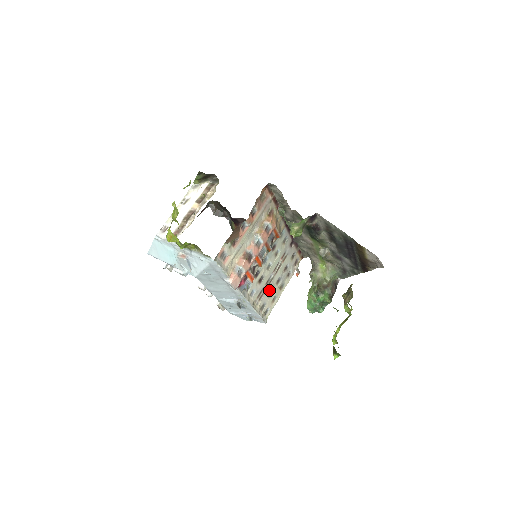
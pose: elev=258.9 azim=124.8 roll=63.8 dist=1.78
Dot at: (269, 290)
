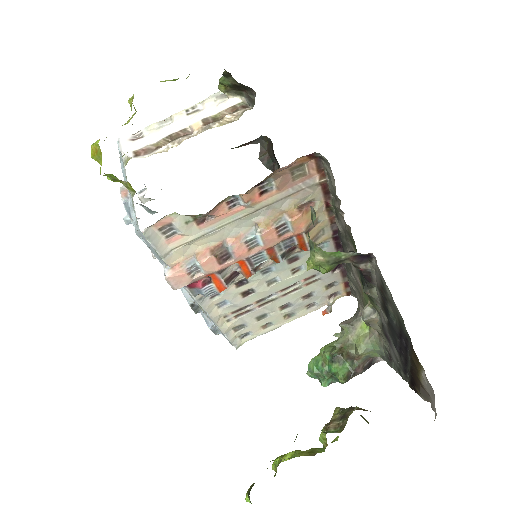
Dot at: (261, 311)
